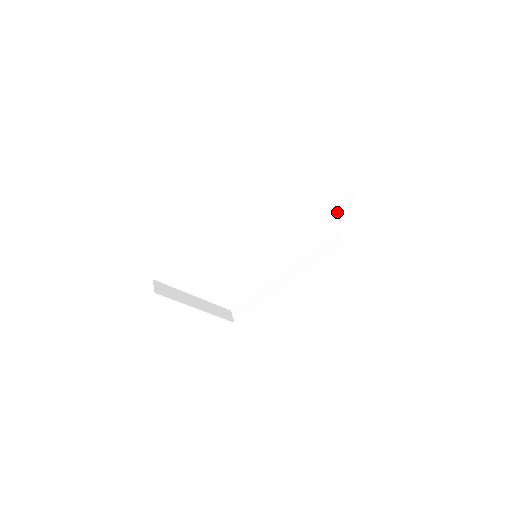
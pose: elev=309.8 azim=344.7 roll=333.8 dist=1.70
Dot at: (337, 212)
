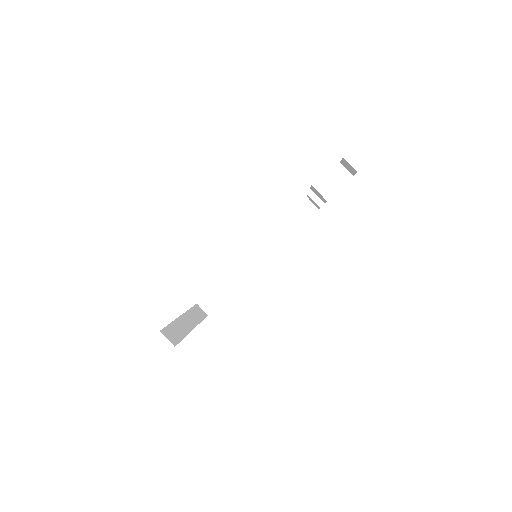
Dot at: (333, 190)
